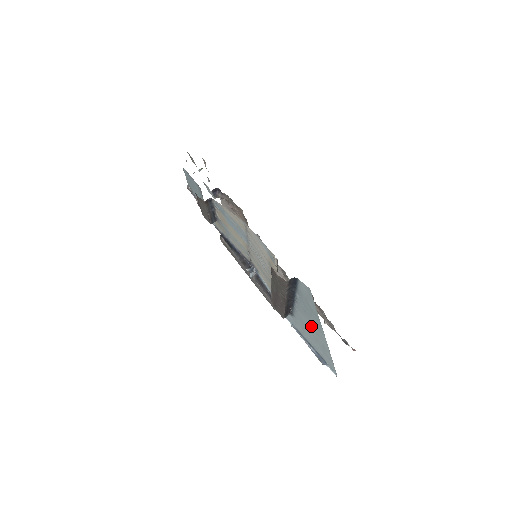
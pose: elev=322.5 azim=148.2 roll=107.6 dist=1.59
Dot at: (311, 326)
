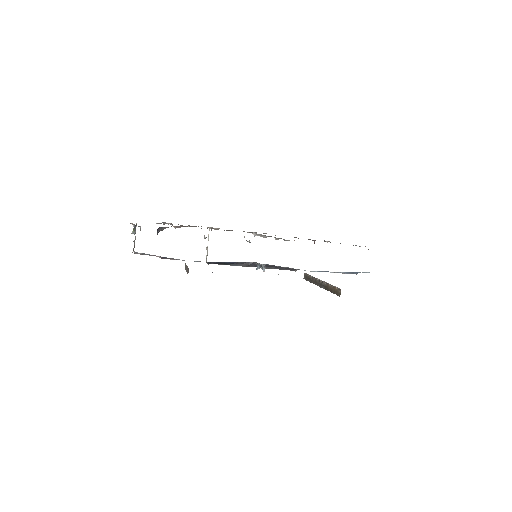
Dot at: occluded
